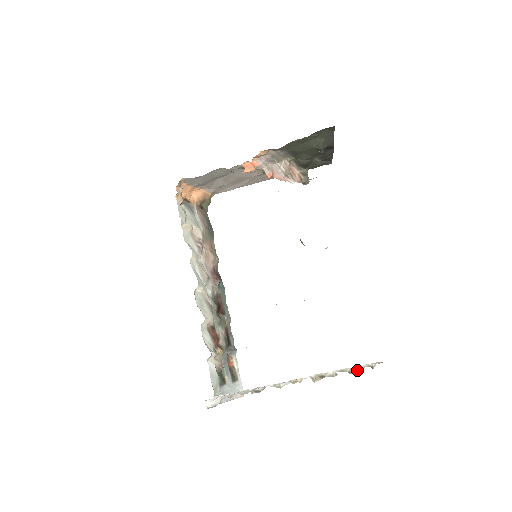
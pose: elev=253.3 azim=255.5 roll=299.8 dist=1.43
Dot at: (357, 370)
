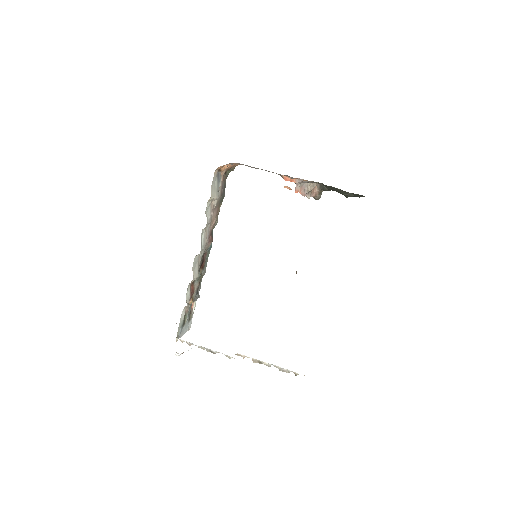
Dot at: (285, 371)
